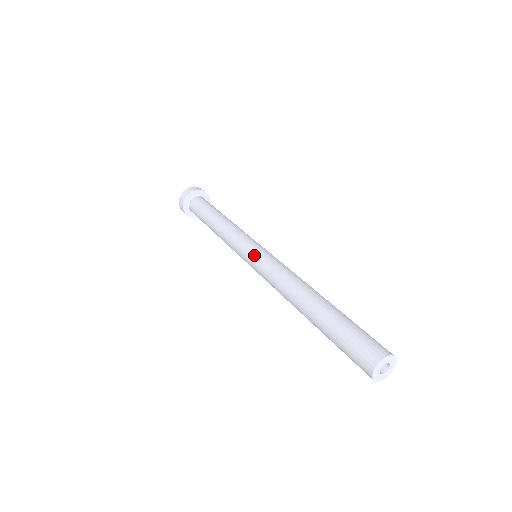
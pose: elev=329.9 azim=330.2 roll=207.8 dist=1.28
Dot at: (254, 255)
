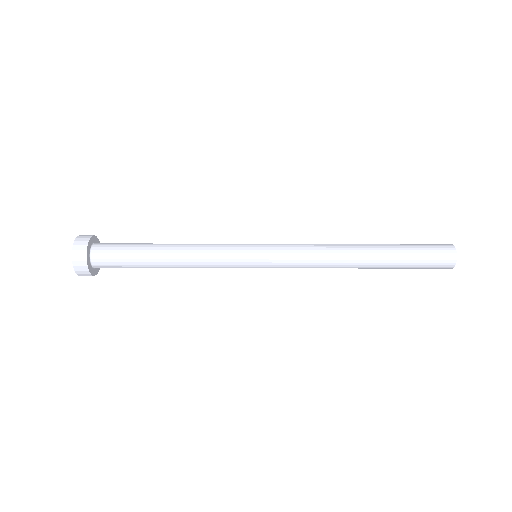
Dot at: (267, 255)
